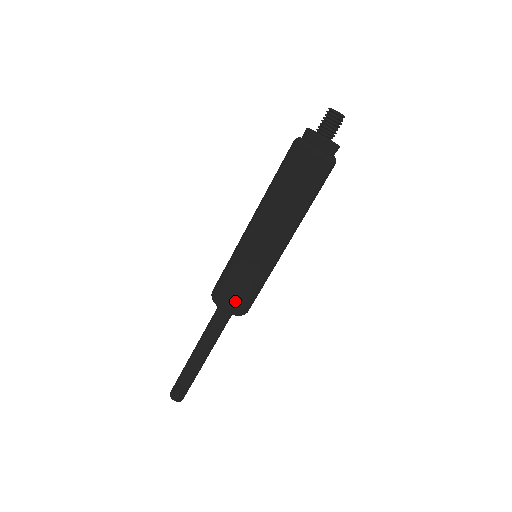
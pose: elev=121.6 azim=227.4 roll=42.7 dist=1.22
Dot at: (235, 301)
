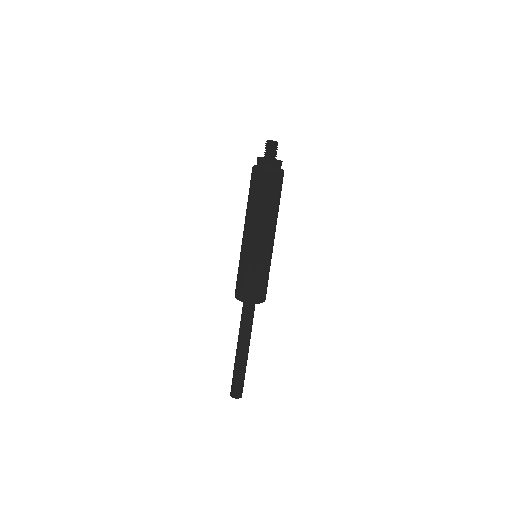
Dot at: (237, 287)
